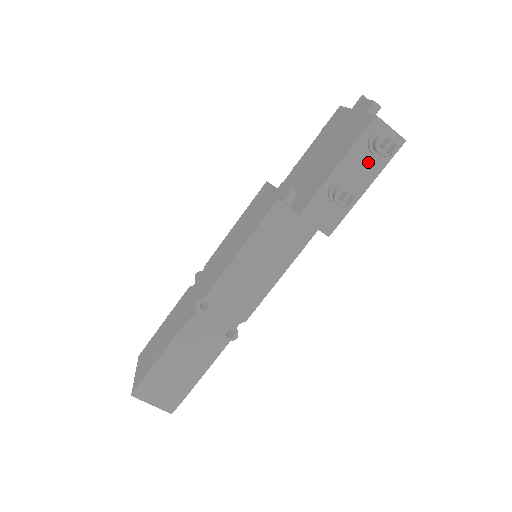
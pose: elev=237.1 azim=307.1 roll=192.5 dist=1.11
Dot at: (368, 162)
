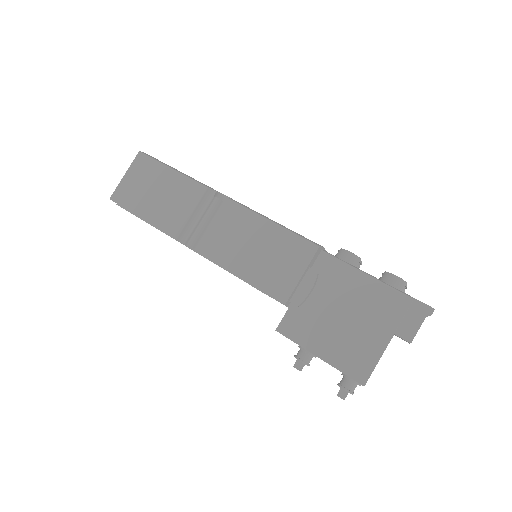
Dot at: occluded
